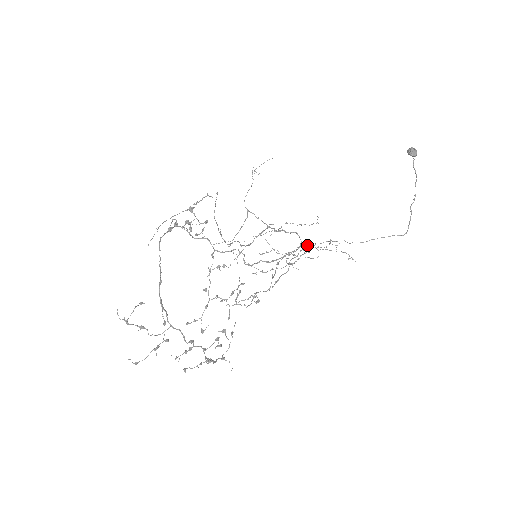
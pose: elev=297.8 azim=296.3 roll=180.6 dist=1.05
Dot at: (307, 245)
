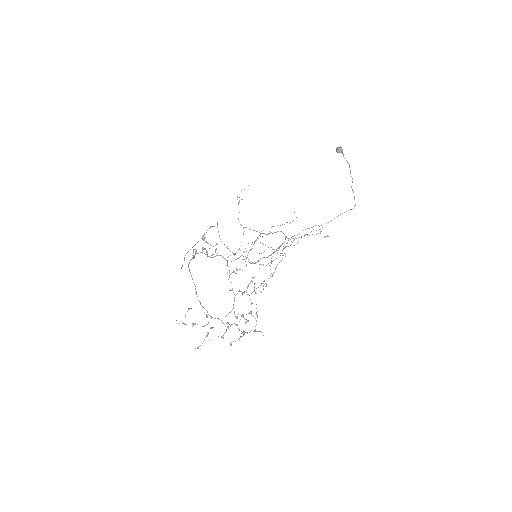
Dot at: (291, 237)
